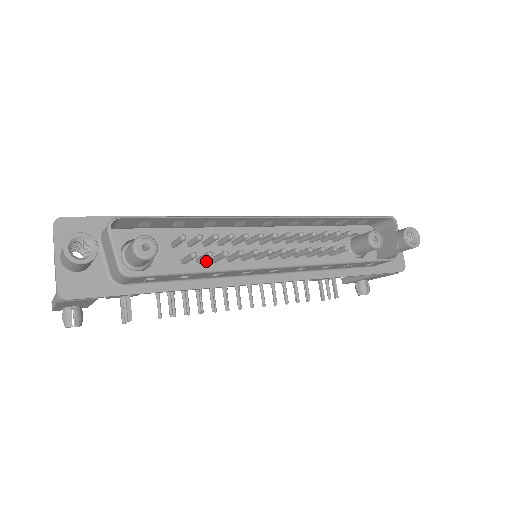
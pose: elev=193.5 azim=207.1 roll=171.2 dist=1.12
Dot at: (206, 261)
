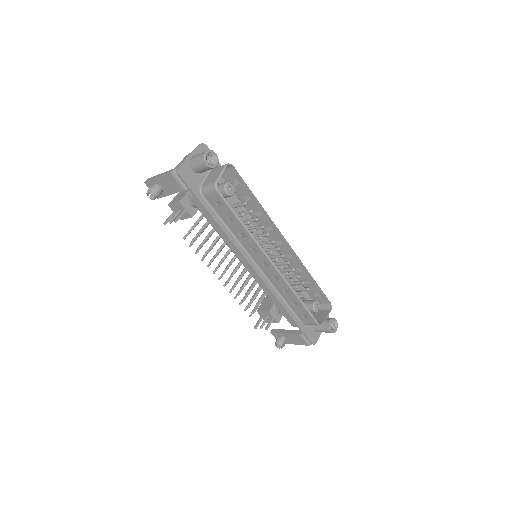
Dot at: occluded
